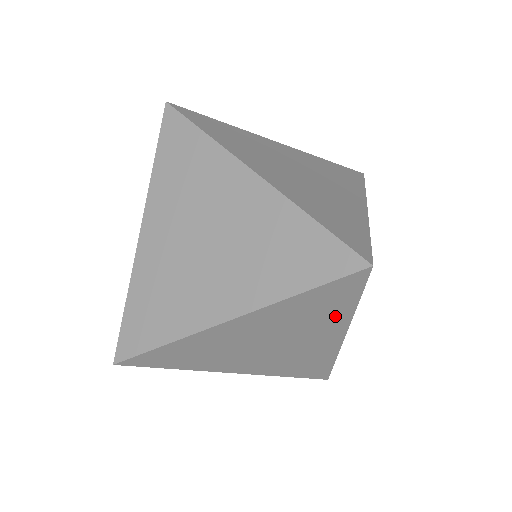
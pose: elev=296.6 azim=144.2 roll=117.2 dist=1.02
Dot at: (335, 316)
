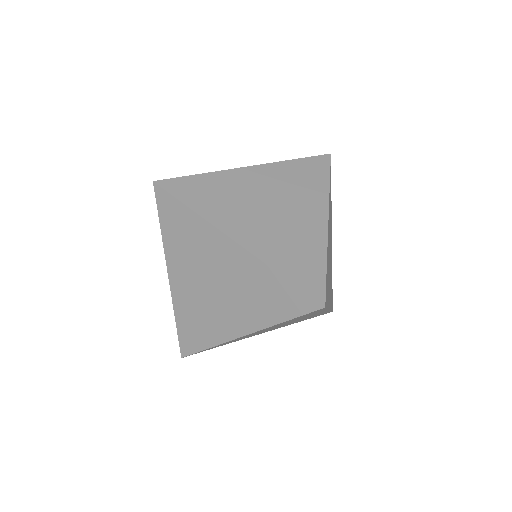
Dot at: (315, 313)
